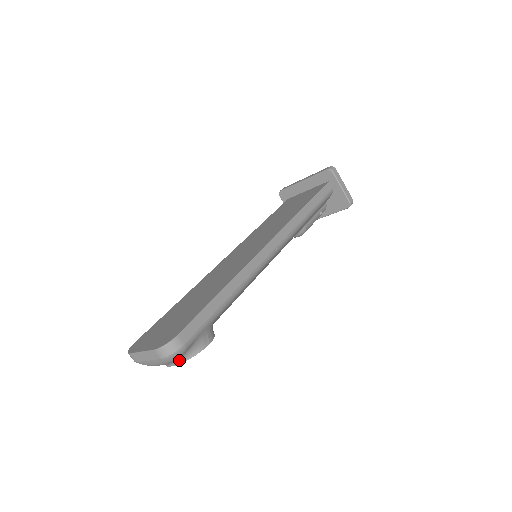
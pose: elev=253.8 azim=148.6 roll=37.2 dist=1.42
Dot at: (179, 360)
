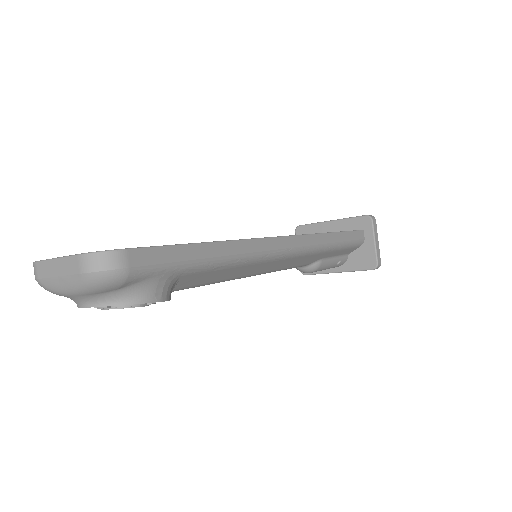
Dot at: (105, 299)
